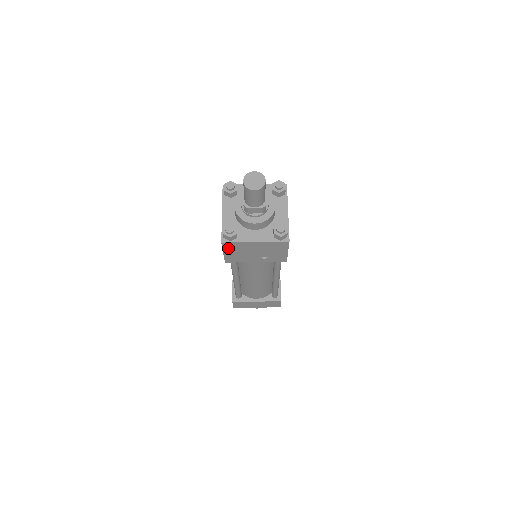
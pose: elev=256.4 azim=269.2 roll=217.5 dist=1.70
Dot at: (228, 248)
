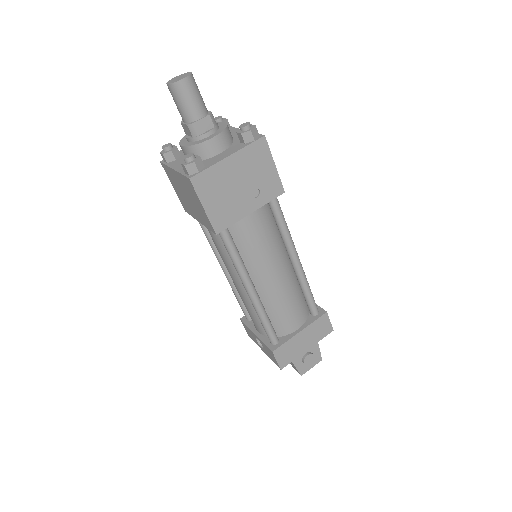
Dot at: (203, 191)
